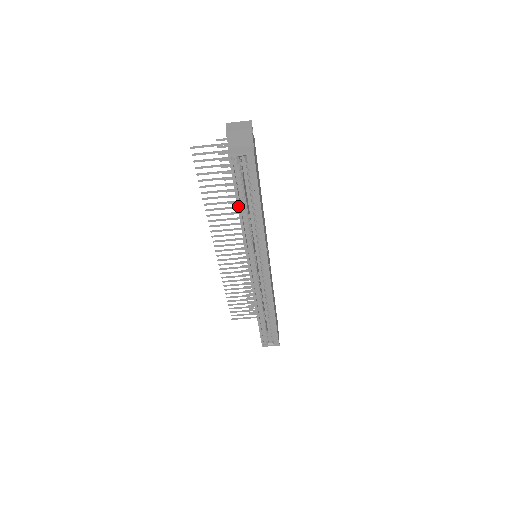
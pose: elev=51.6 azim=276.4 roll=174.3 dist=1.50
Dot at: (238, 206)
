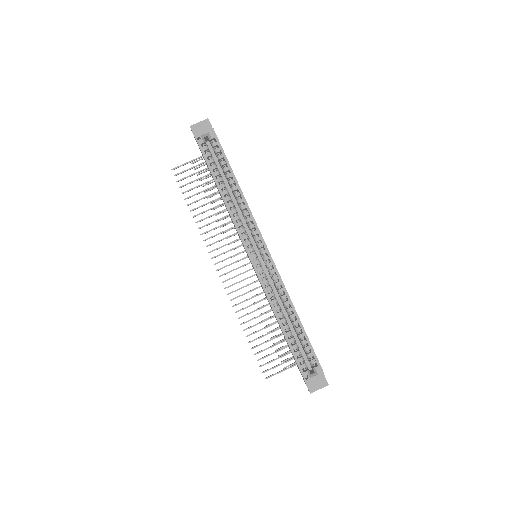
Dot at: (216, 183)
